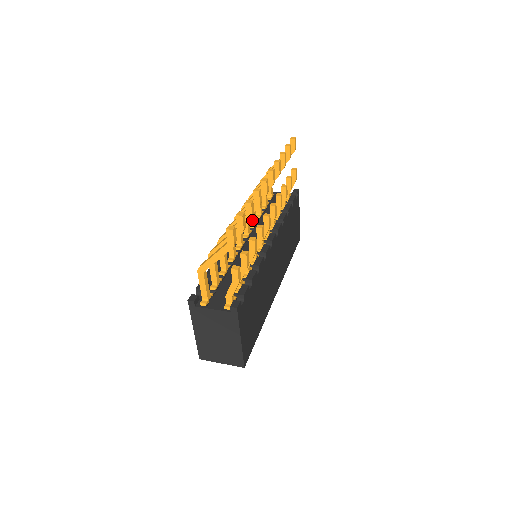
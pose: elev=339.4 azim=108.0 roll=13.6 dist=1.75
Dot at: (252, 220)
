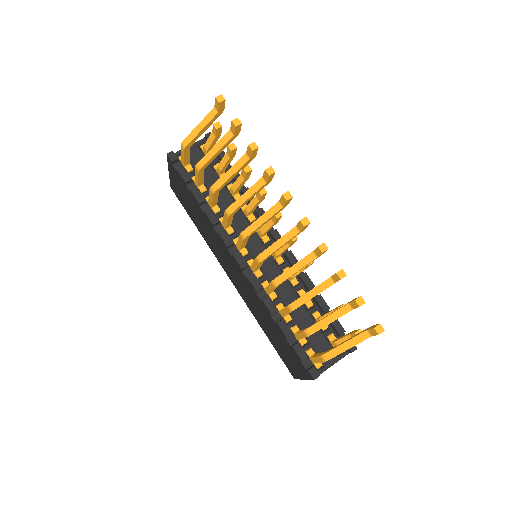
Dot at: (228, 226)
